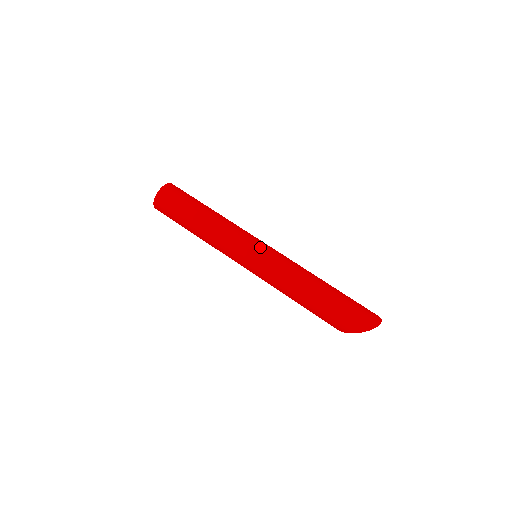
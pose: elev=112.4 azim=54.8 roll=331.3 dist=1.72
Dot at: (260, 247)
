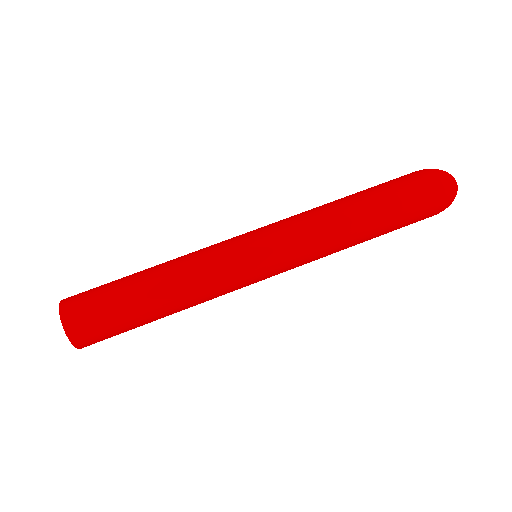
Dot at: (263, 260)
